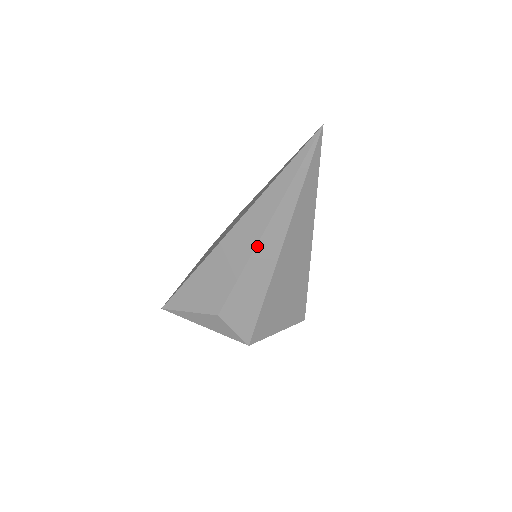
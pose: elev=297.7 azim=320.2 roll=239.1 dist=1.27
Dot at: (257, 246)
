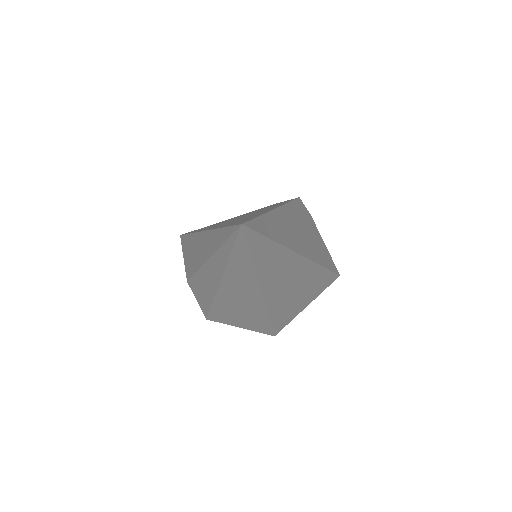
Dot at: (204, 265)
